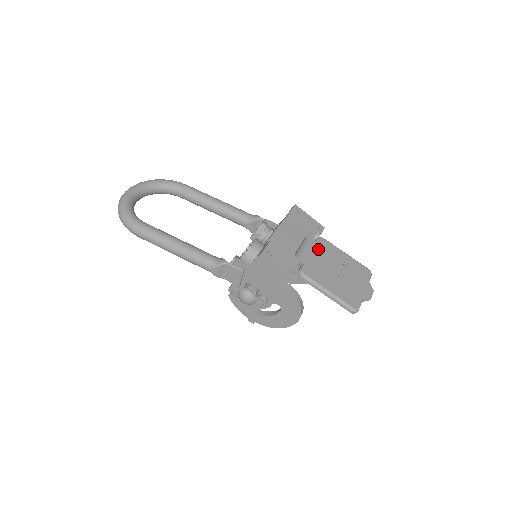
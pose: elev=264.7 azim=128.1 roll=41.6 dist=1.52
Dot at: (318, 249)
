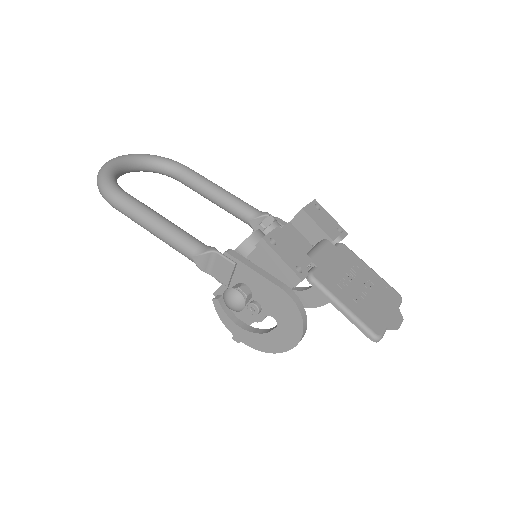
Dot at: (337, 254)
